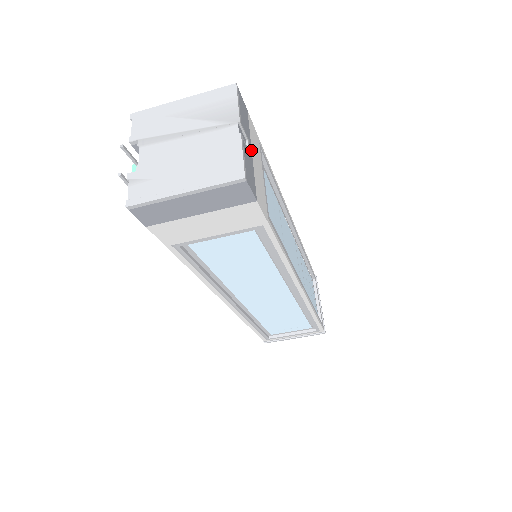
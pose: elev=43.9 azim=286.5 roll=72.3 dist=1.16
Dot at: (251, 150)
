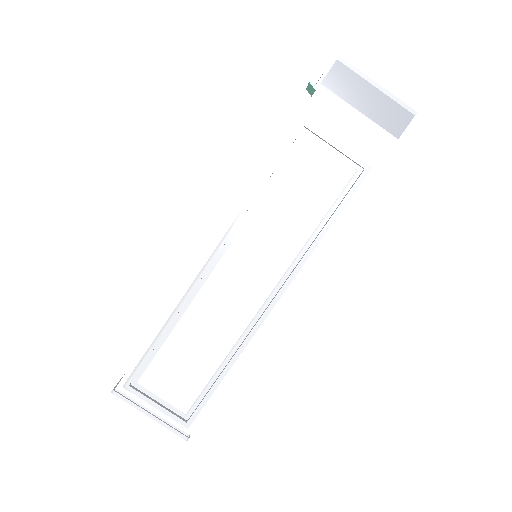
Dot at: occluded
